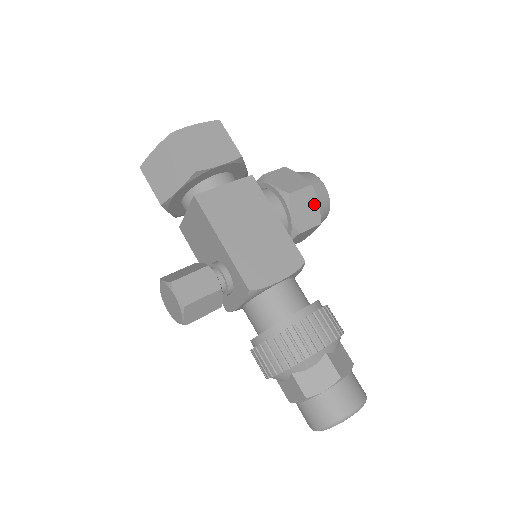
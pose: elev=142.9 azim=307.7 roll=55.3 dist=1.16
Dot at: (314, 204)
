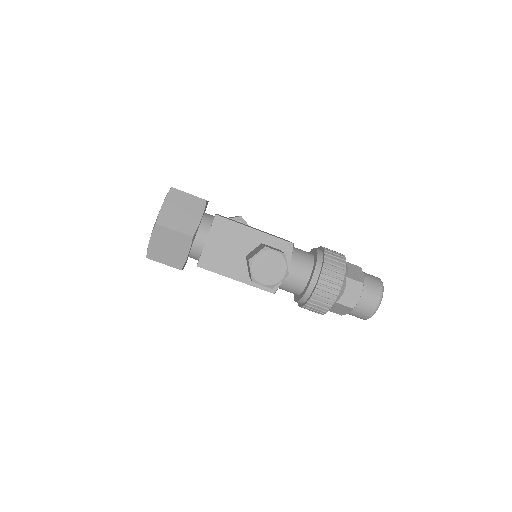
Dot at: occluded
